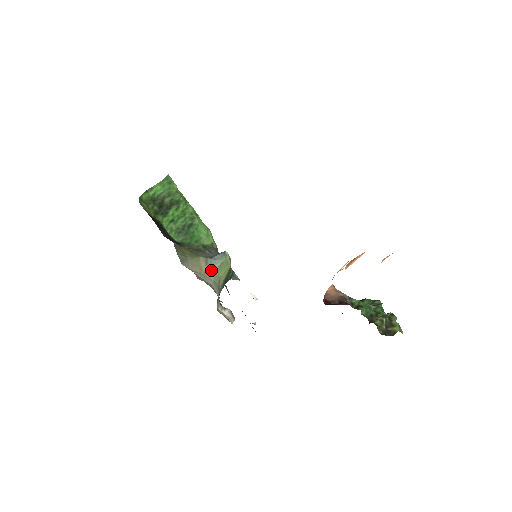
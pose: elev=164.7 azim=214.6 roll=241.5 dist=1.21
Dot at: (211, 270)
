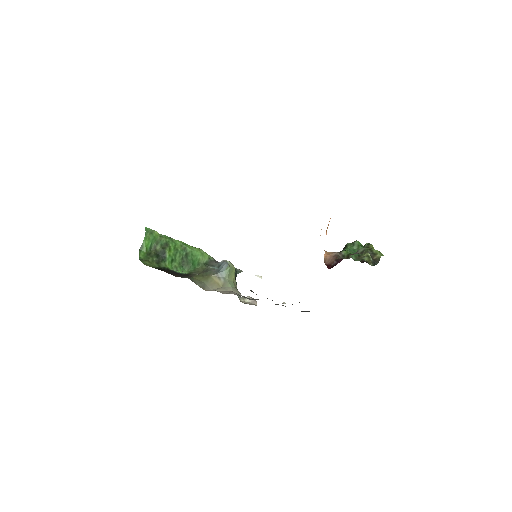
Dot at: (225, 281)
